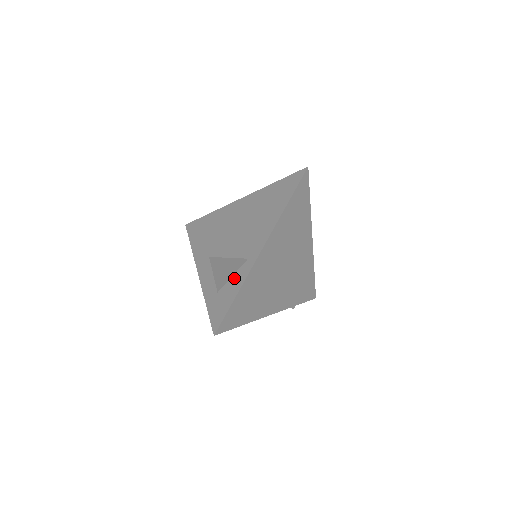
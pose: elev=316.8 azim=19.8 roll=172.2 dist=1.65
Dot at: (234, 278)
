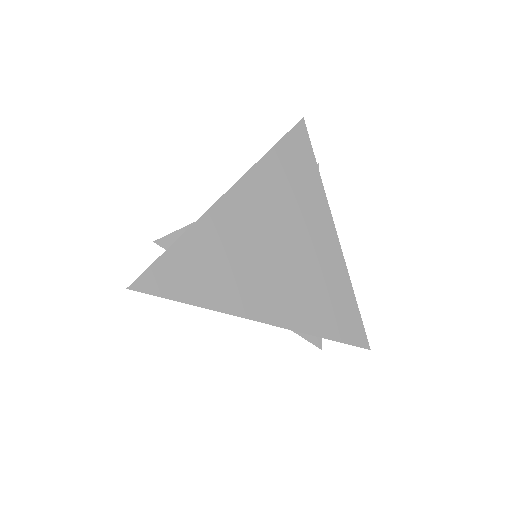
Dot at: occluded
